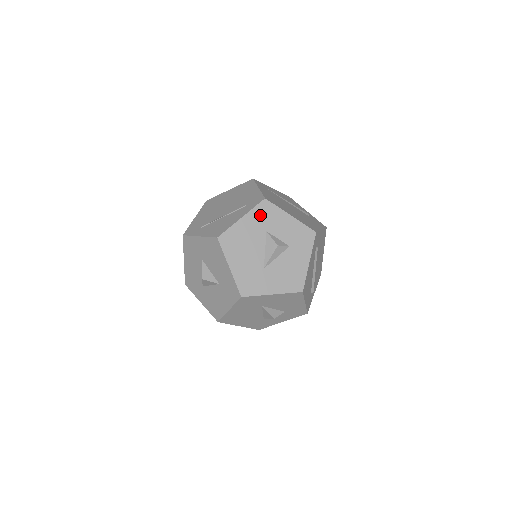
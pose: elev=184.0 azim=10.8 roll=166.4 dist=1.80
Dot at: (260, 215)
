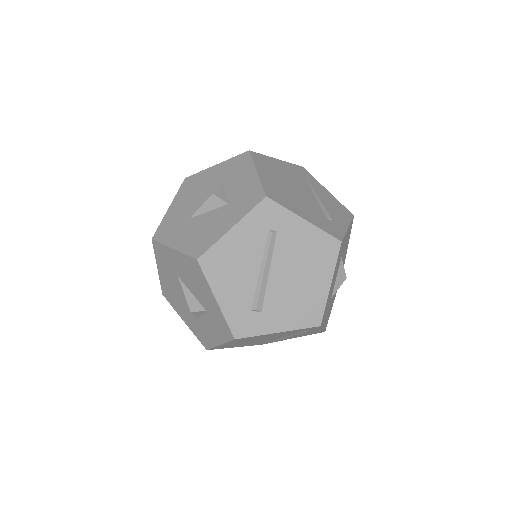
Dot at: (232, 165)
